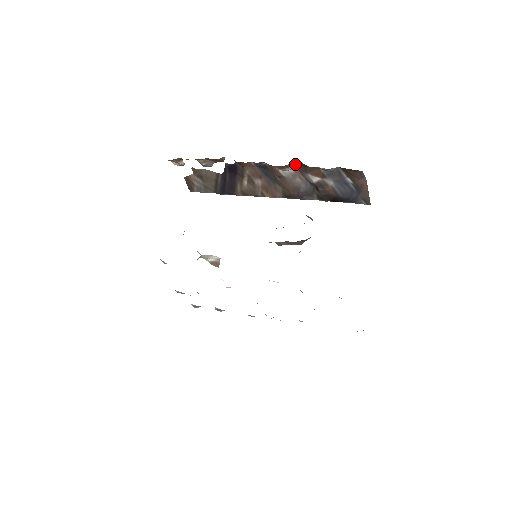
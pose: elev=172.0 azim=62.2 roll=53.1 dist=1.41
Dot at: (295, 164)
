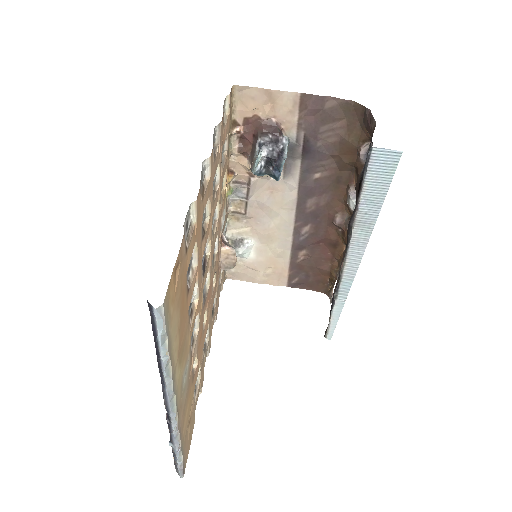
Dot at: occluded
